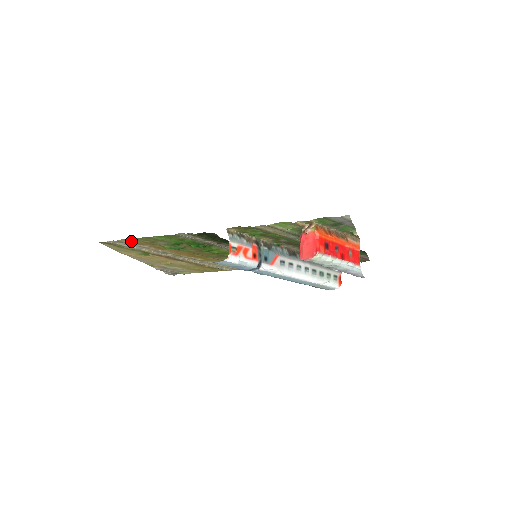
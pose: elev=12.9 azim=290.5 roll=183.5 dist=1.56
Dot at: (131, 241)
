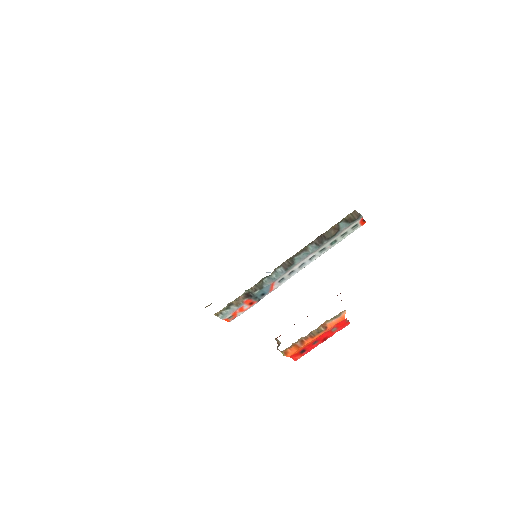
Dot at: occluded
